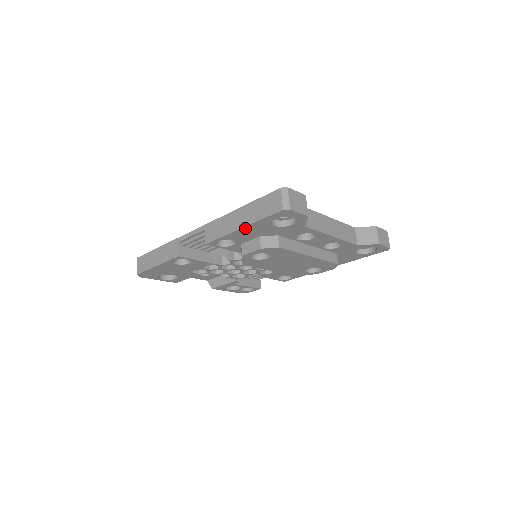
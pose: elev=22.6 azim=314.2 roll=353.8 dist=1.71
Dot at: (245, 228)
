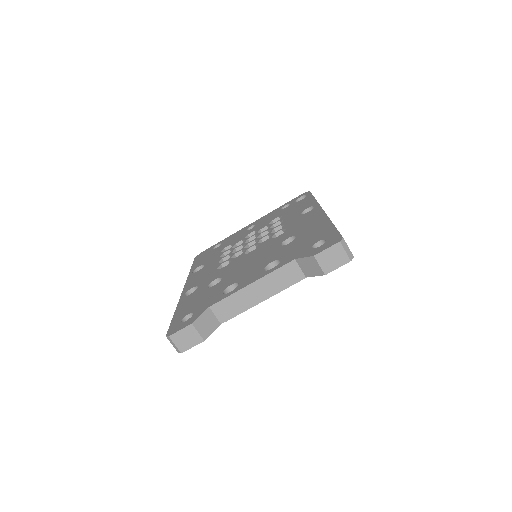
Dot at: occluded
